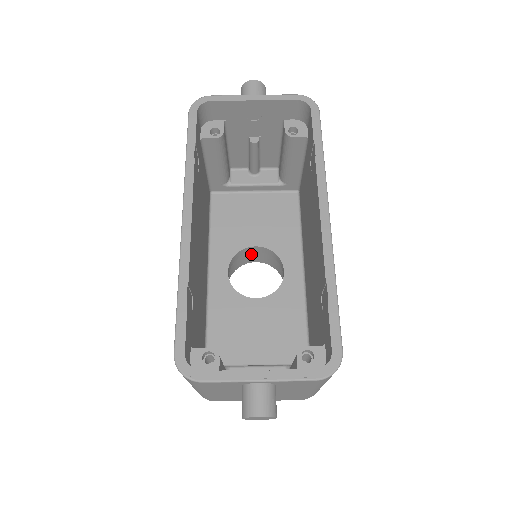
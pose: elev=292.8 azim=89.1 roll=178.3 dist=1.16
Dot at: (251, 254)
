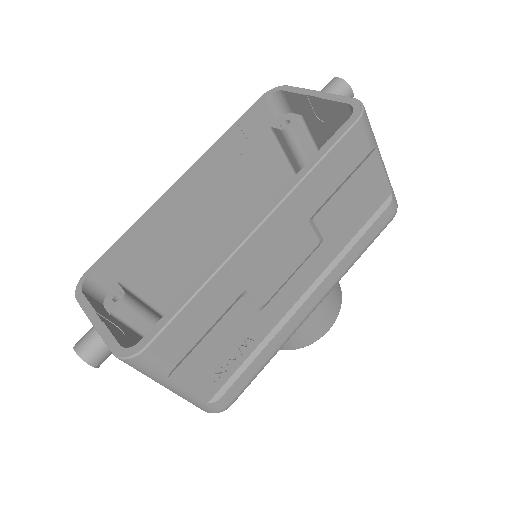
Dot at: occluded
